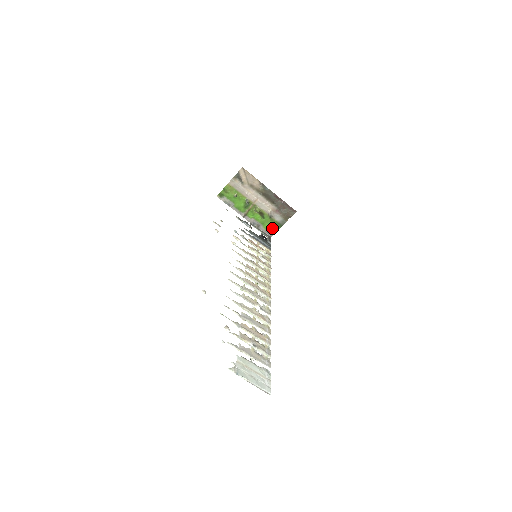
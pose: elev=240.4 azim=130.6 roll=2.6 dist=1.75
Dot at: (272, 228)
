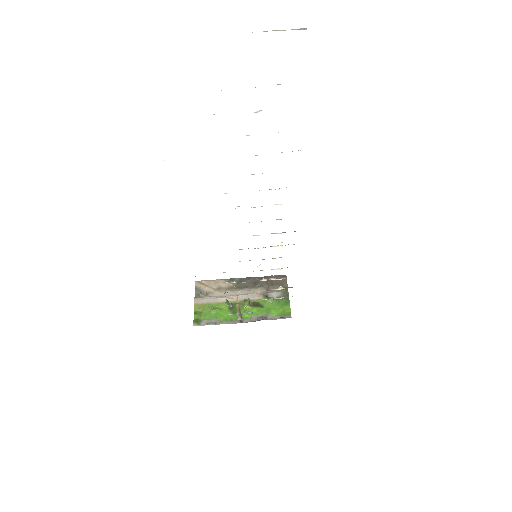
Dot at: (282, 309)
